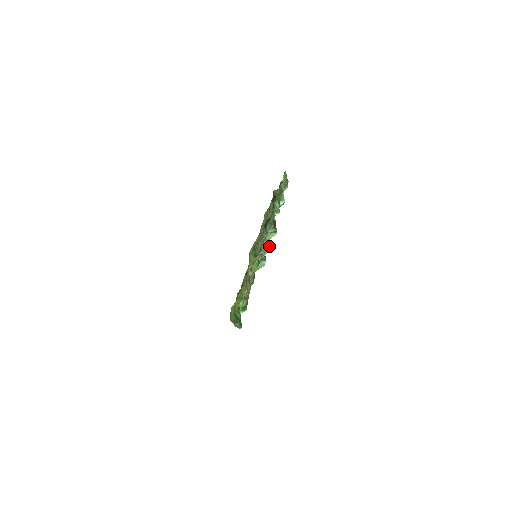
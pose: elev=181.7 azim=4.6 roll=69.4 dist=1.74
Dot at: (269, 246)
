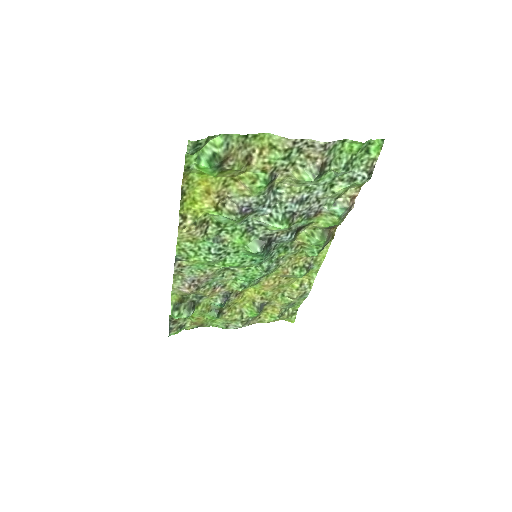
Dot at: (284, 225)
